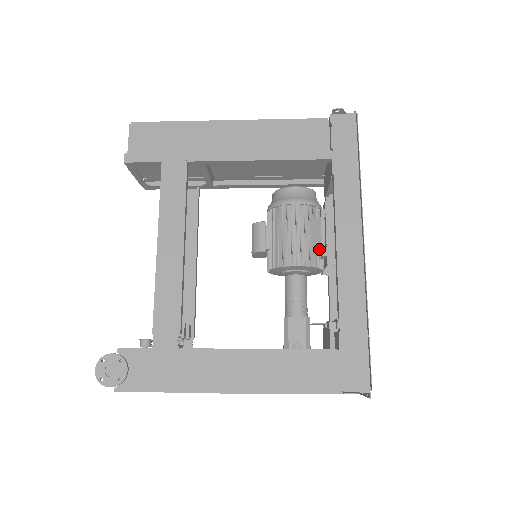
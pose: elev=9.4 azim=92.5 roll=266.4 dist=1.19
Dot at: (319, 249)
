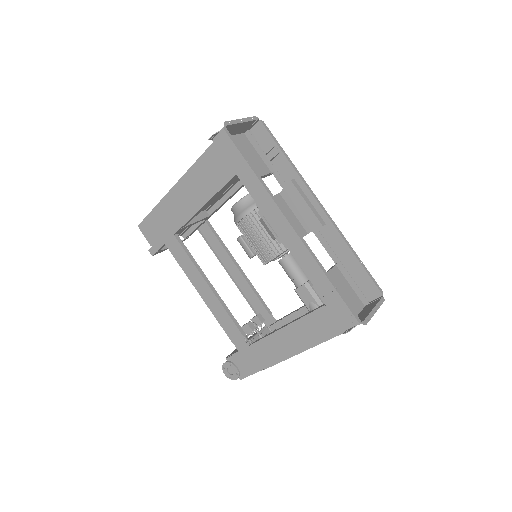
Dot at: occluded
